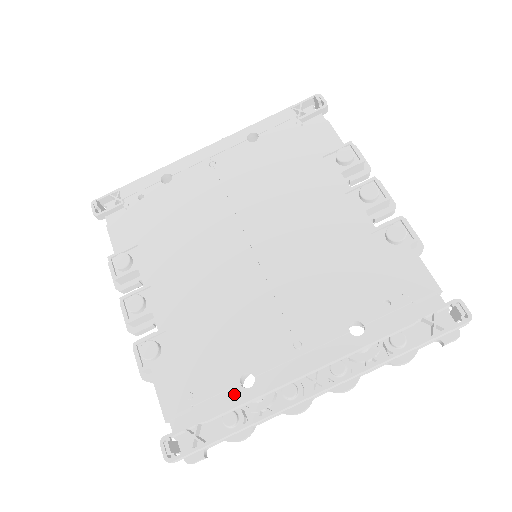
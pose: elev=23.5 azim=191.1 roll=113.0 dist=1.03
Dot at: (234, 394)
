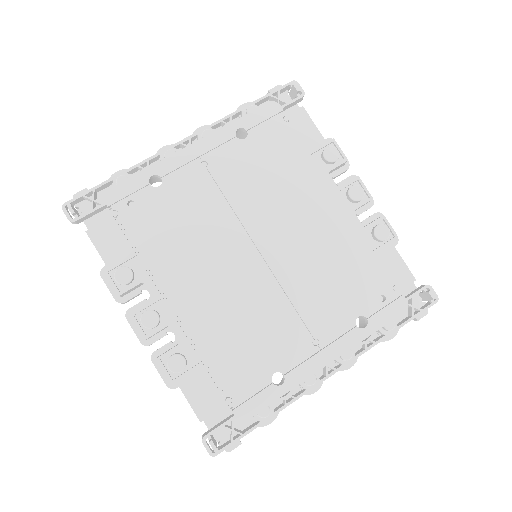
Dot at: (269, 392)
